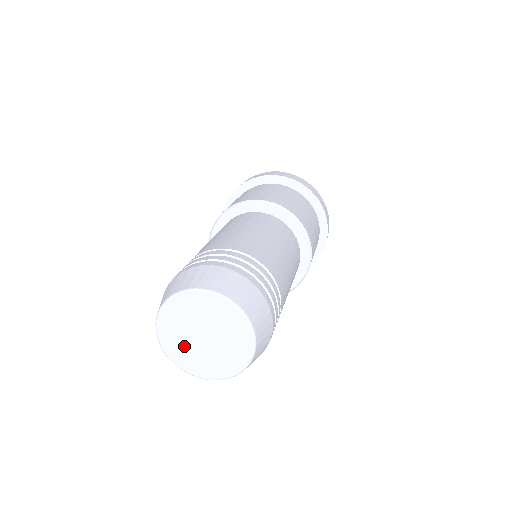
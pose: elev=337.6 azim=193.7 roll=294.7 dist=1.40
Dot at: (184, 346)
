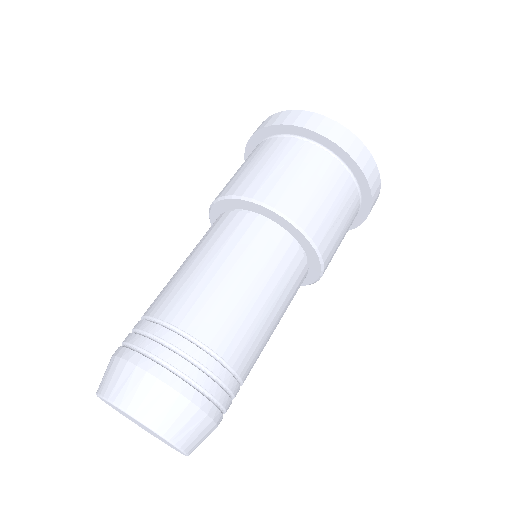
Dot at: (143, 428)
